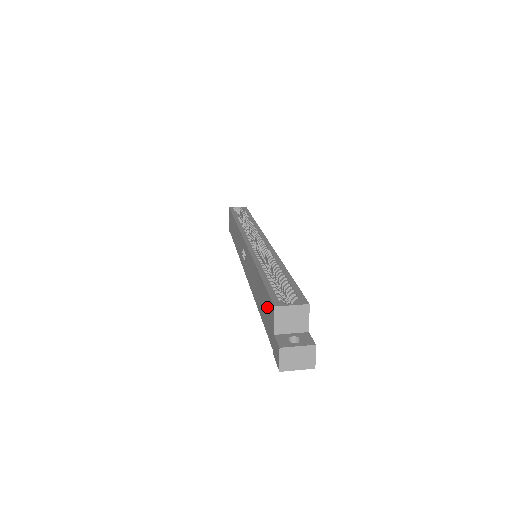
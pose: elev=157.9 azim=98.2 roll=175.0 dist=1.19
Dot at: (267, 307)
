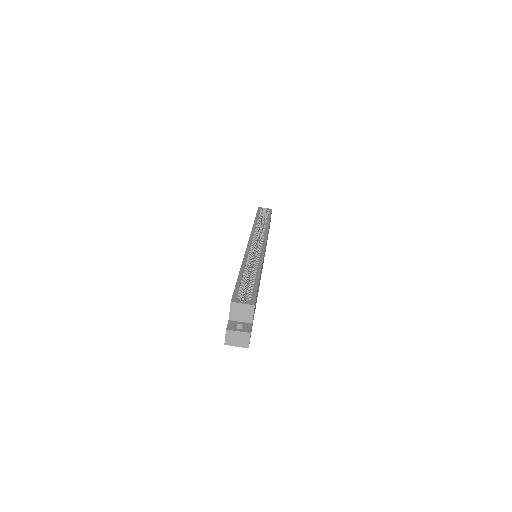
Dot at: occluded
